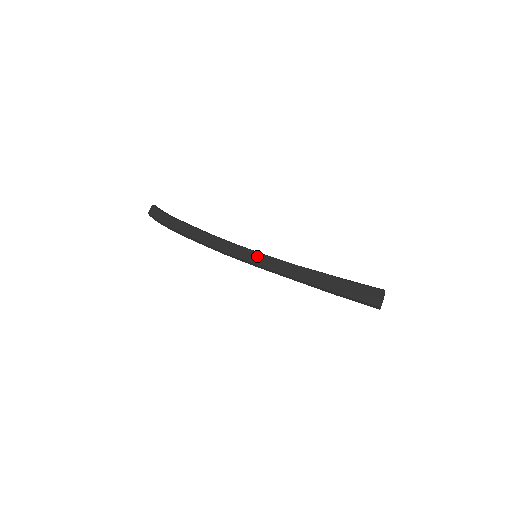
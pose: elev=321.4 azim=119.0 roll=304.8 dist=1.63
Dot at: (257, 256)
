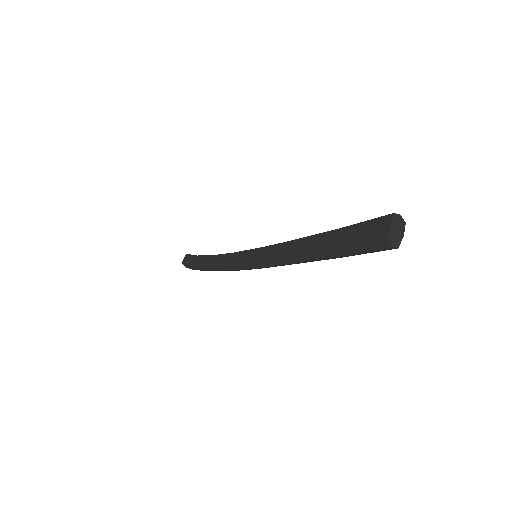
Dot at: (253, 253)
